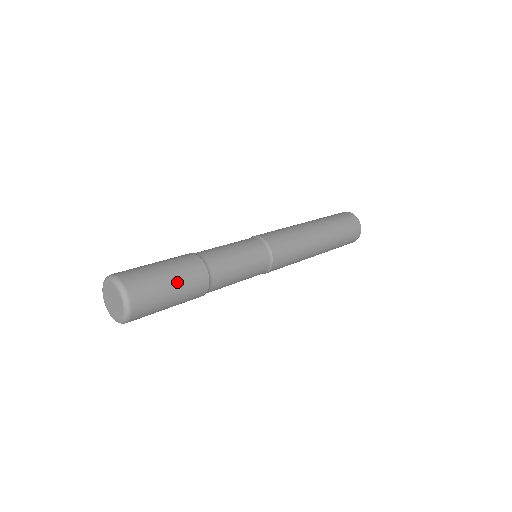
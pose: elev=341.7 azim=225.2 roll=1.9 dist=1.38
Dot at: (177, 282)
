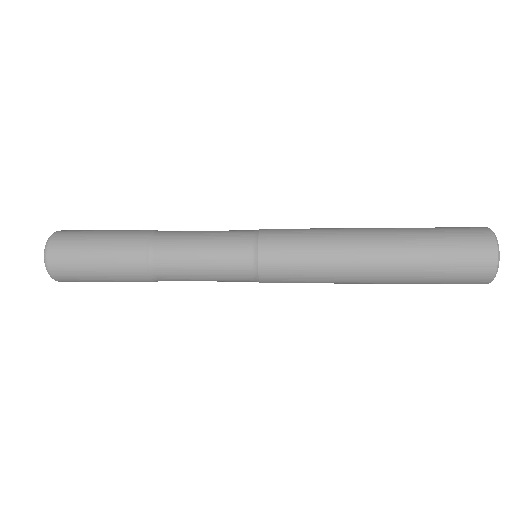
Dot at: (104, 250)
